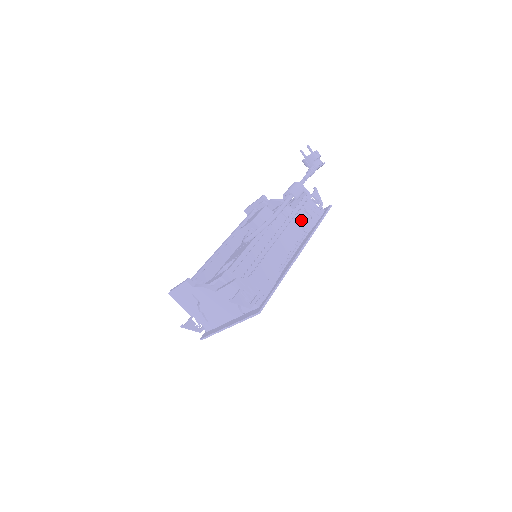
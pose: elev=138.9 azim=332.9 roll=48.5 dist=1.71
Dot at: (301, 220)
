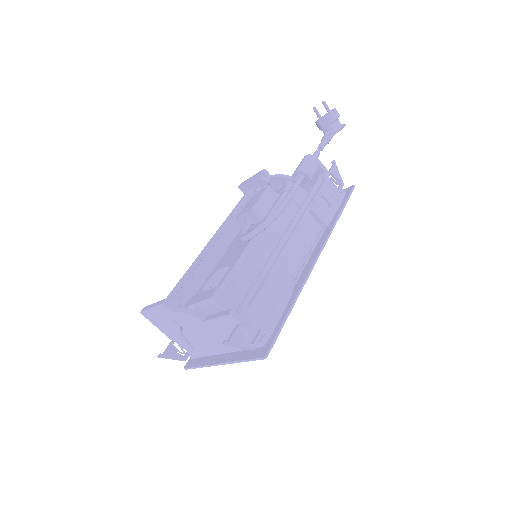
Dot at: (317, 210)
